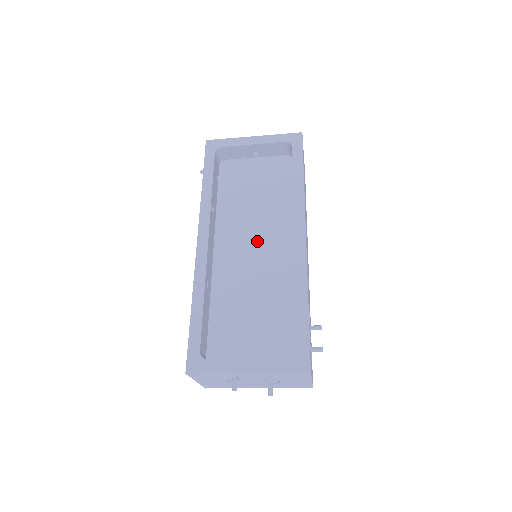
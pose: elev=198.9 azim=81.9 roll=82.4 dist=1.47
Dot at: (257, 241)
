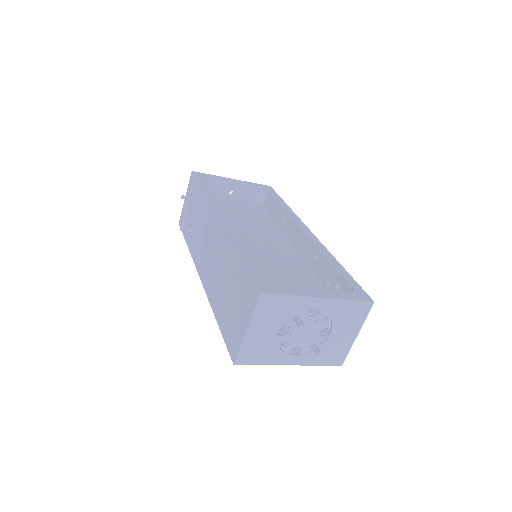
Dot at: (260, 239)
